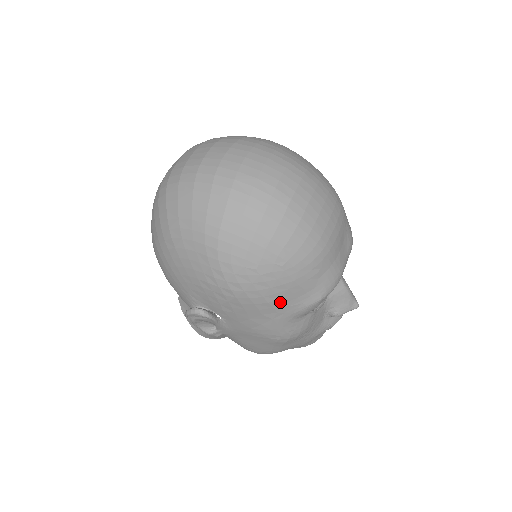
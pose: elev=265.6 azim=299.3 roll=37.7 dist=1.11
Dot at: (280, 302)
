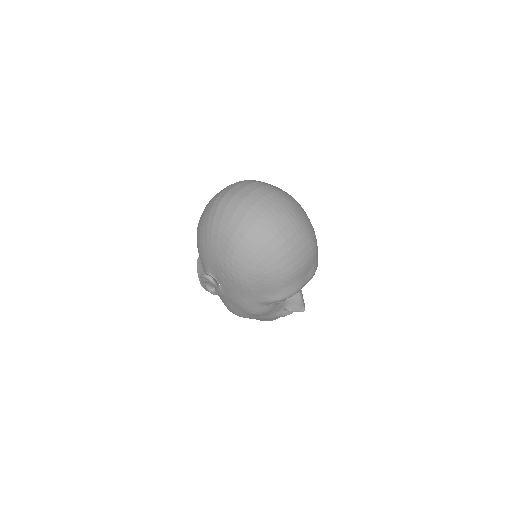
Dot at: (257, 292)
